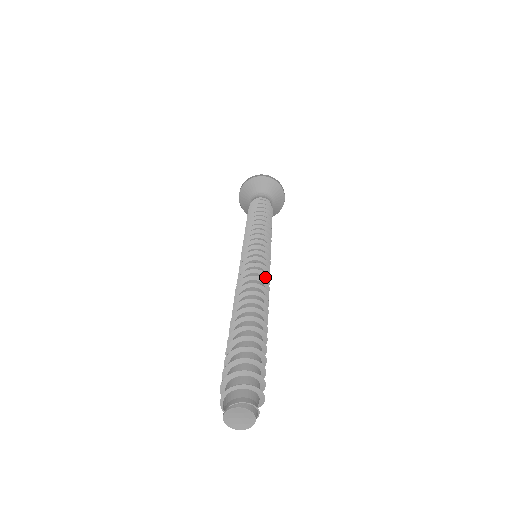
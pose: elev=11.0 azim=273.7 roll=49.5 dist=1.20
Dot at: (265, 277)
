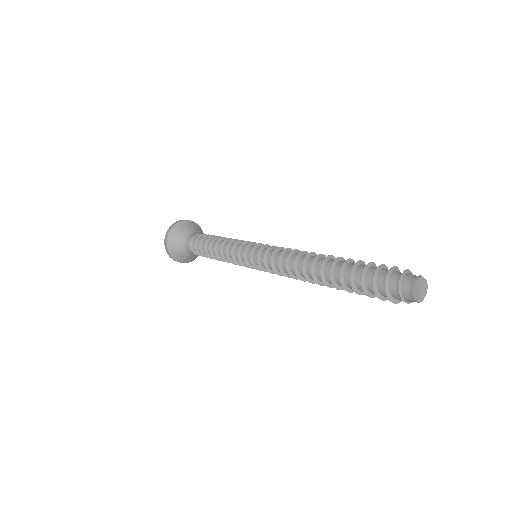
Dot at: occluded
